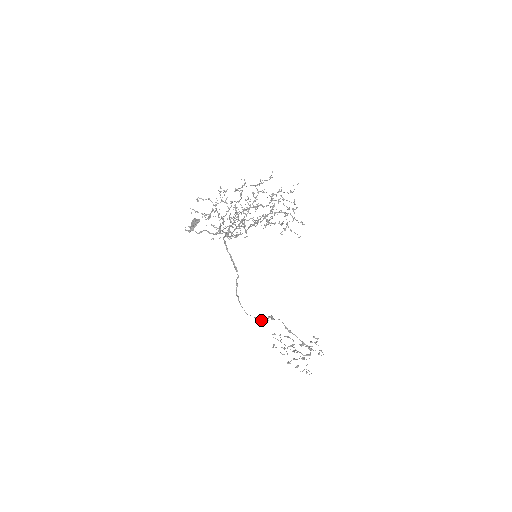
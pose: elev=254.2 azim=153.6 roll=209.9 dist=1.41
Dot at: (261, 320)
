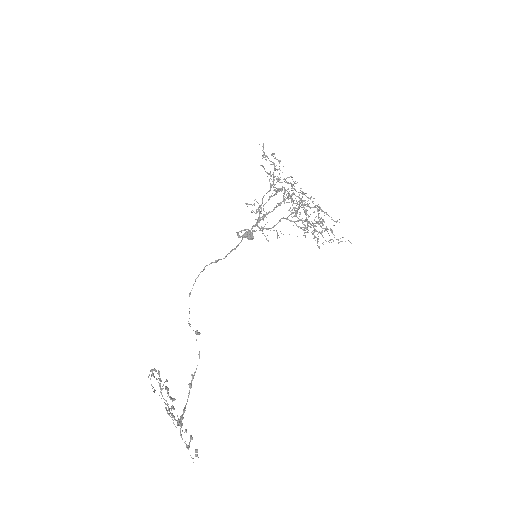
Dot at: (189, 323)
